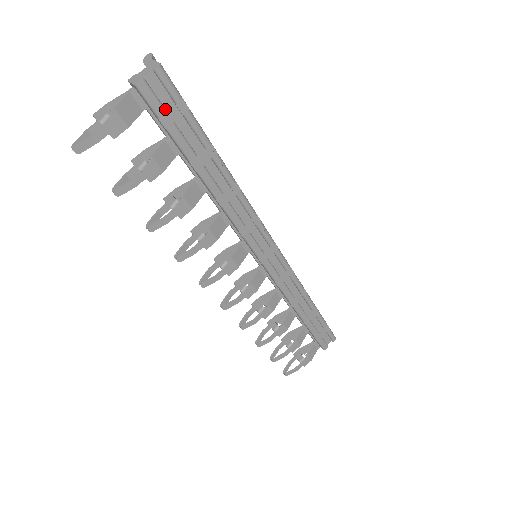
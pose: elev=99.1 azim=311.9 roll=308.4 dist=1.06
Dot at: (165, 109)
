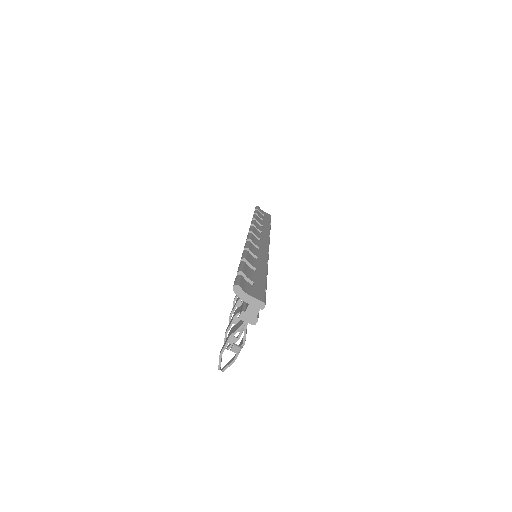
Dot at: occluded
